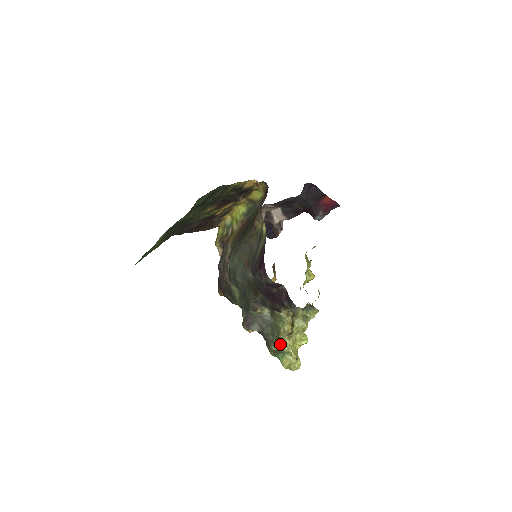
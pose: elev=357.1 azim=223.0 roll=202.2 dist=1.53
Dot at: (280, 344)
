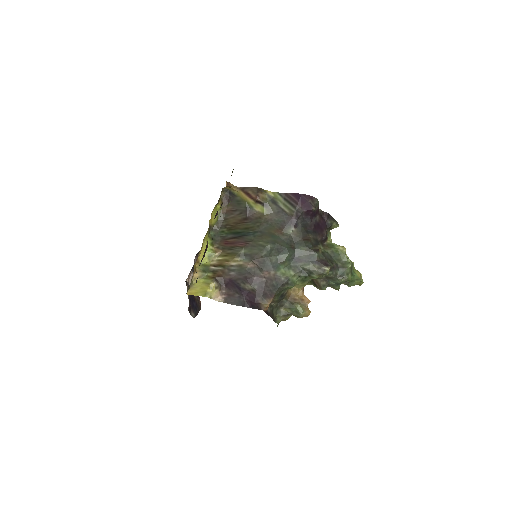
Dot at: (349, 259)
